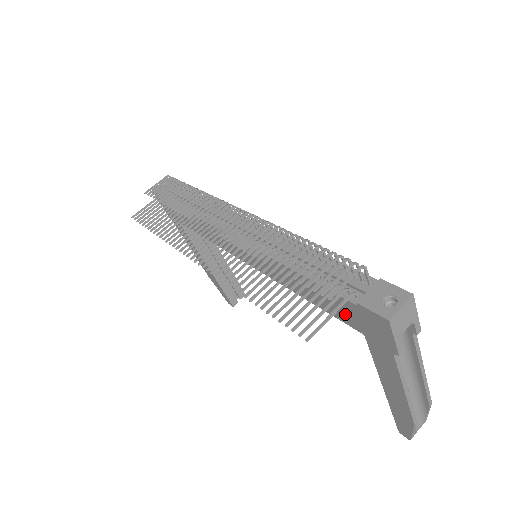
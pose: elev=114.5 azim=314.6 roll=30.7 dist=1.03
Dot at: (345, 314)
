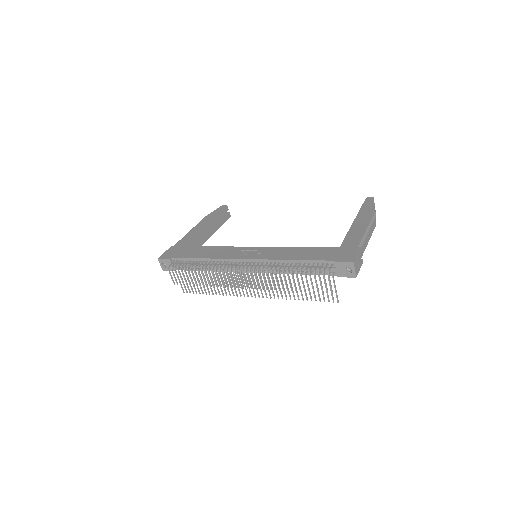
Dot at: occluded
